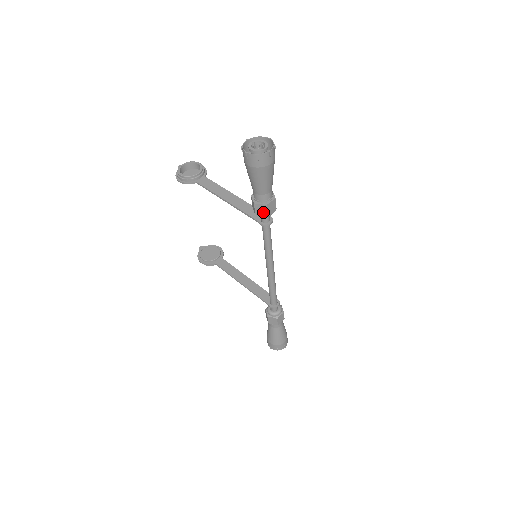
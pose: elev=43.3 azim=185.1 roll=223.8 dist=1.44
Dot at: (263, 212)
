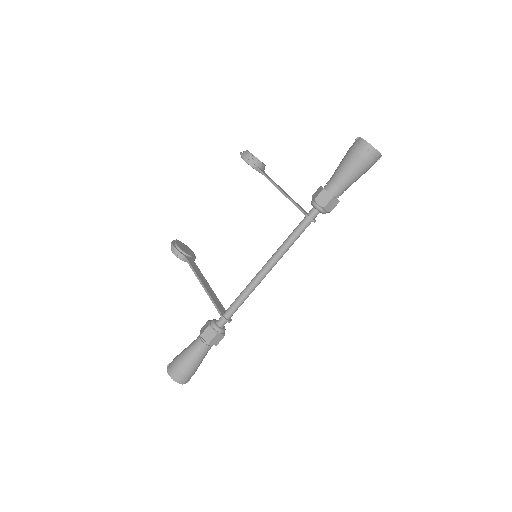
Dot at: (323, 201)
